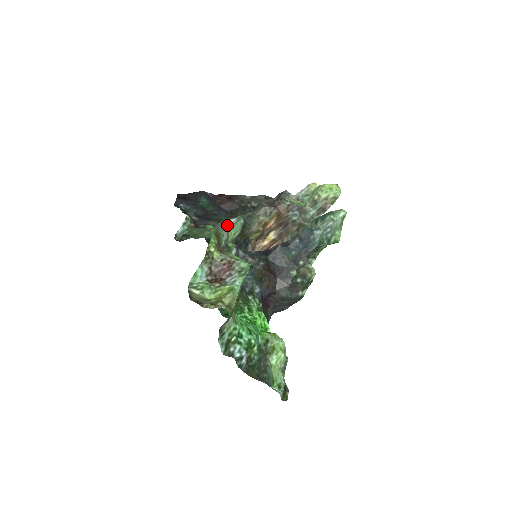
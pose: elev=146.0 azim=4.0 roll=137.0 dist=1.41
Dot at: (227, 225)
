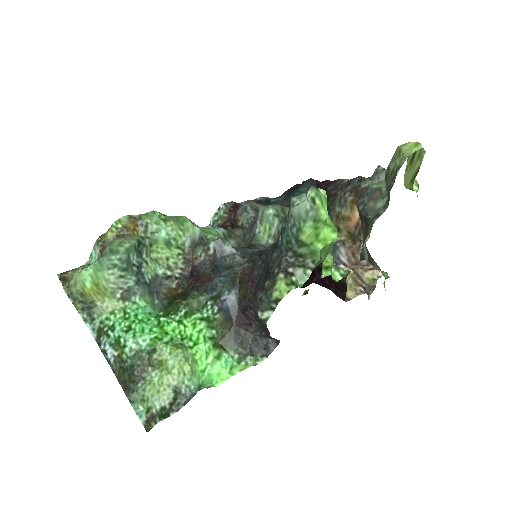
Dot at: (258, 216)
